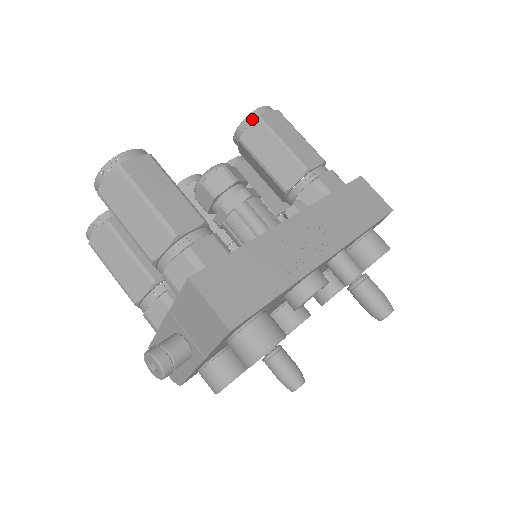
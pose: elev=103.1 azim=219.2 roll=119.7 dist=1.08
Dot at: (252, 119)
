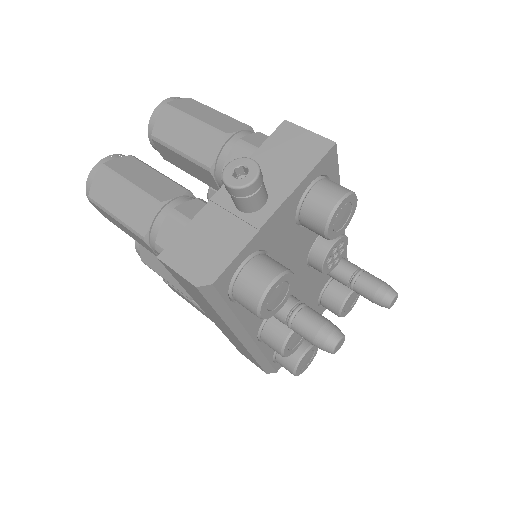
Dot at: occluded
